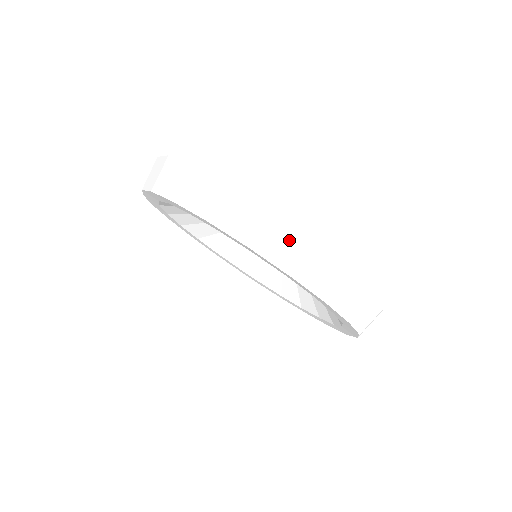
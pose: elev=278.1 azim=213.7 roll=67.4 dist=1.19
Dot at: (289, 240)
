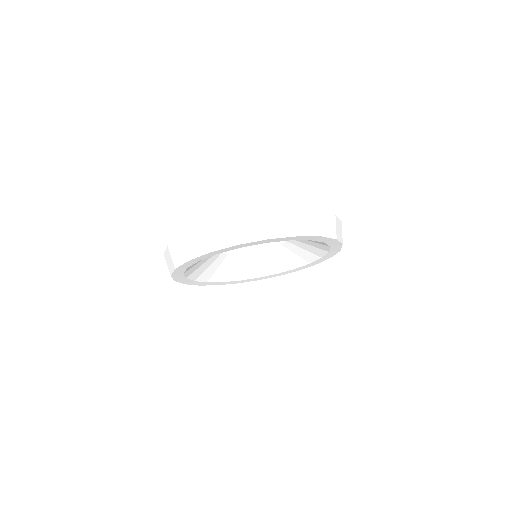
Dot at: (252, 224)
